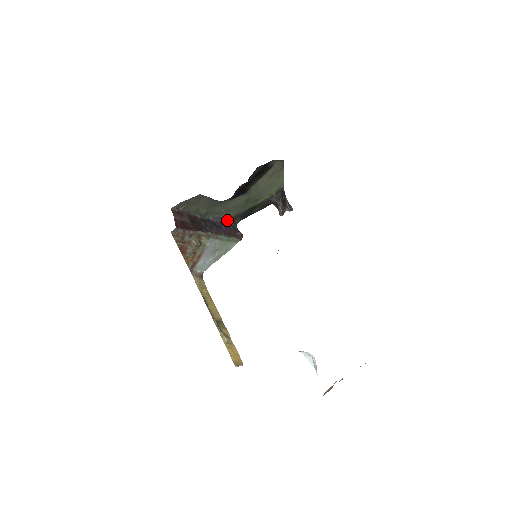
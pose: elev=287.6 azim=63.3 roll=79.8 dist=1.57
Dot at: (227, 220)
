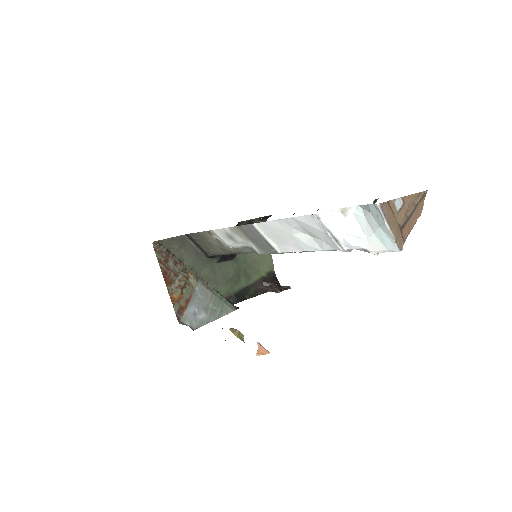
Dot at: occluded
